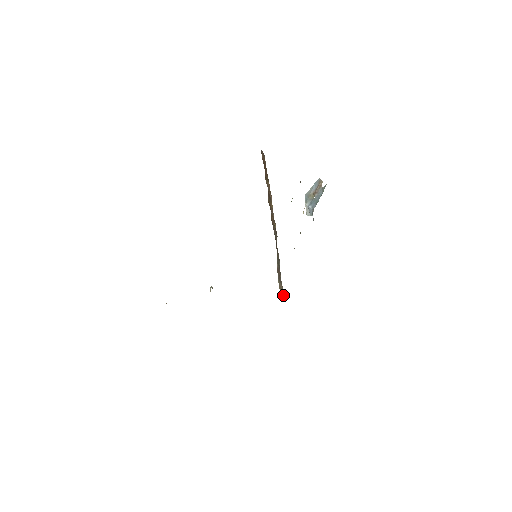
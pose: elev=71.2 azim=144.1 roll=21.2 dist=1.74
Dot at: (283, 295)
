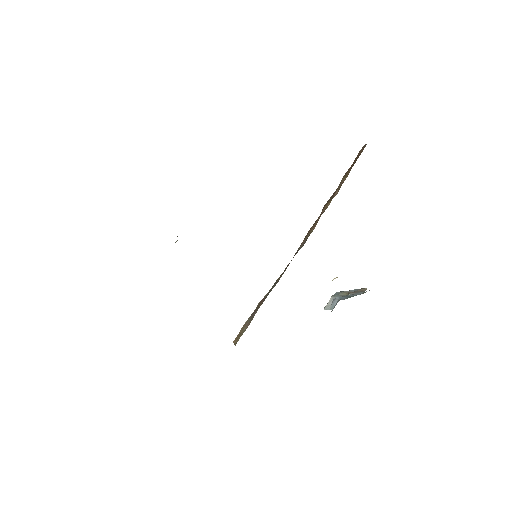
Dot at: (238, 339)
